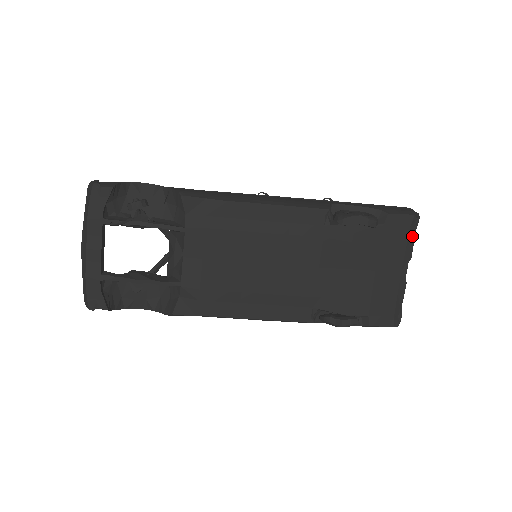
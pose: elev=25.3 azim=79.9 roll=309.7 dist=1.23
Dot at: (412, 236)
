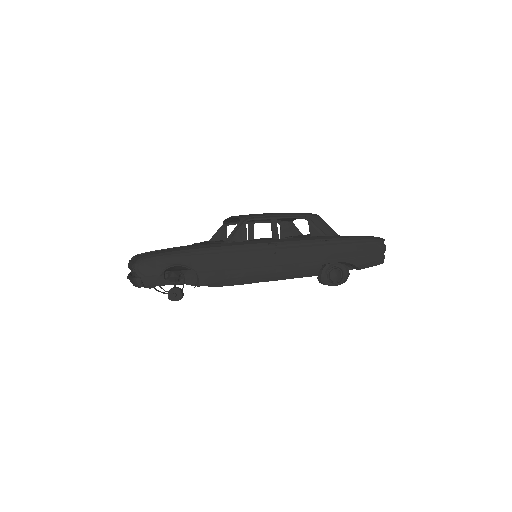
Dot at: occluded
